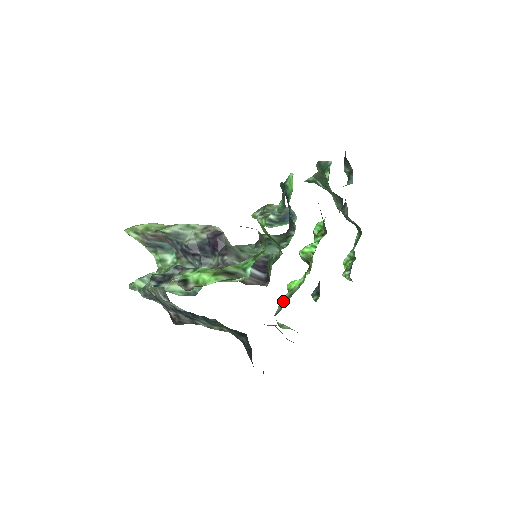
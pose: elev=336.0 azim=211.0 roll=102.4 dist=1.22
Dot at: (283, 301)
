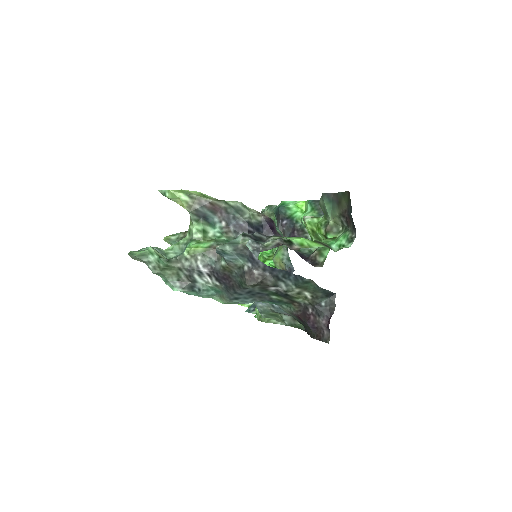
Dot at: occluded
